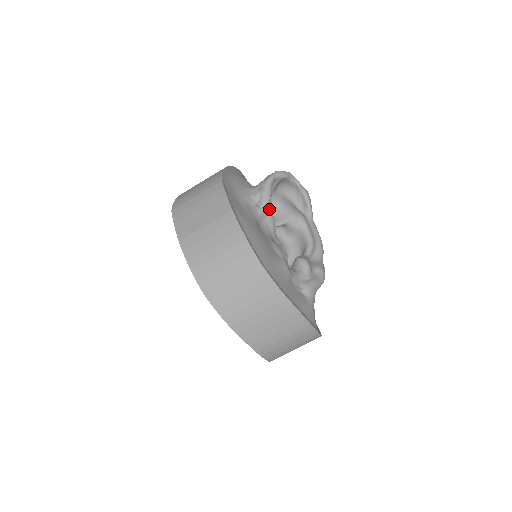
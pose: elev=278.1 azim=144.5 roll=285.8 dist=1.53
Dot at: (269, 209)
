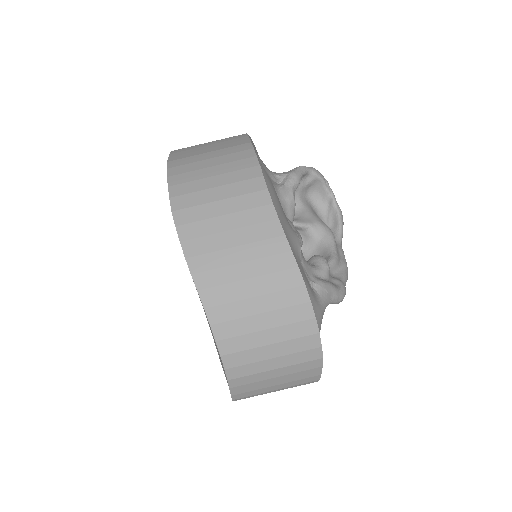
Dot at: (293, 193)
